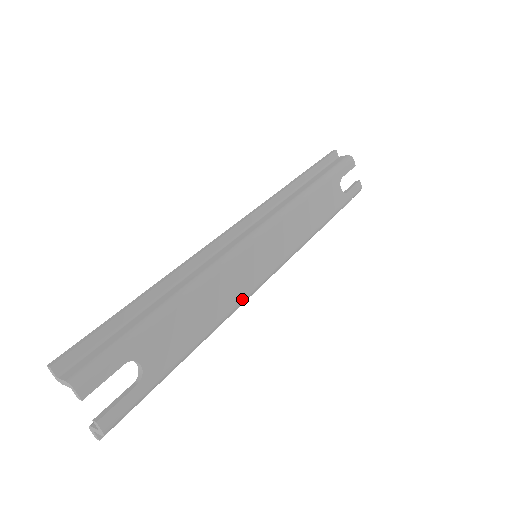
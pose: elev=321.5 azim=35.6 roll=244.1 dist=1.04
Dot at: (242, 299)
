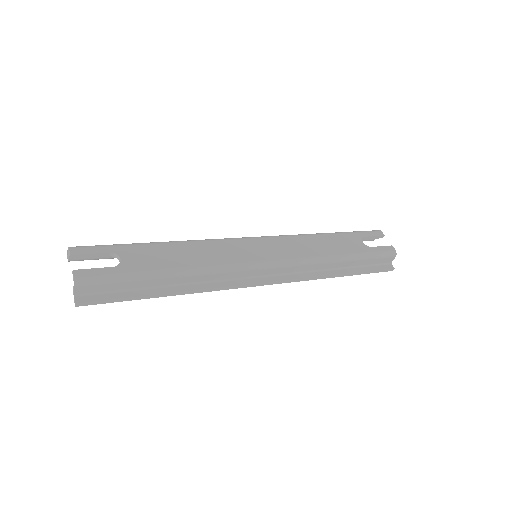
Dot at: (228, 264)
